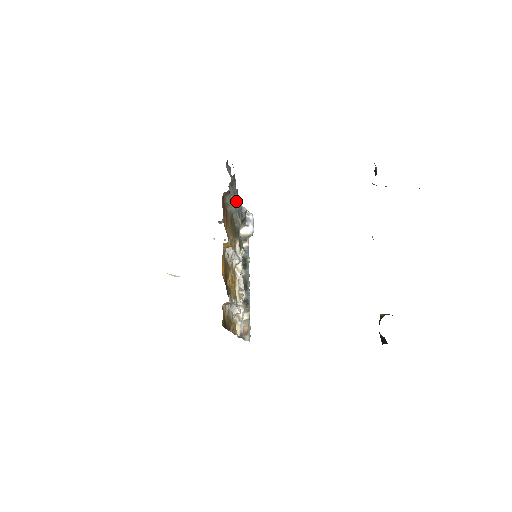
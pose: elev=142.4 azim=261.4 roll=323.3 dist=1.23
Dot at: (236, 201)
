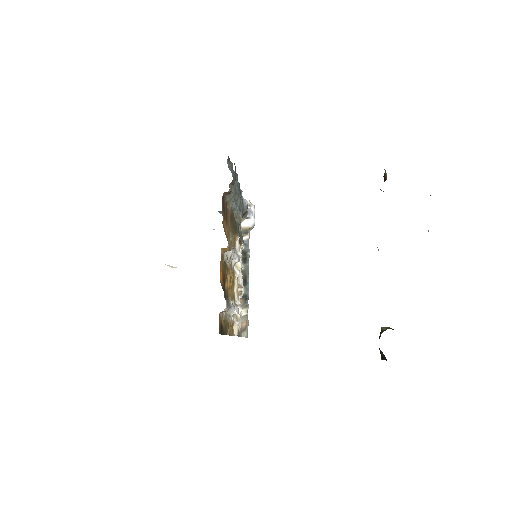
Dot at: (237, 197)
